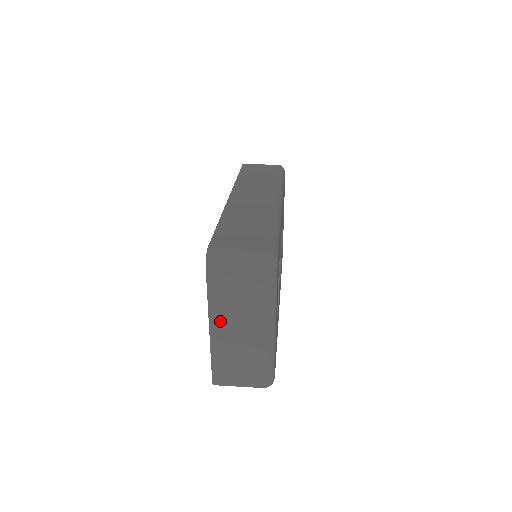
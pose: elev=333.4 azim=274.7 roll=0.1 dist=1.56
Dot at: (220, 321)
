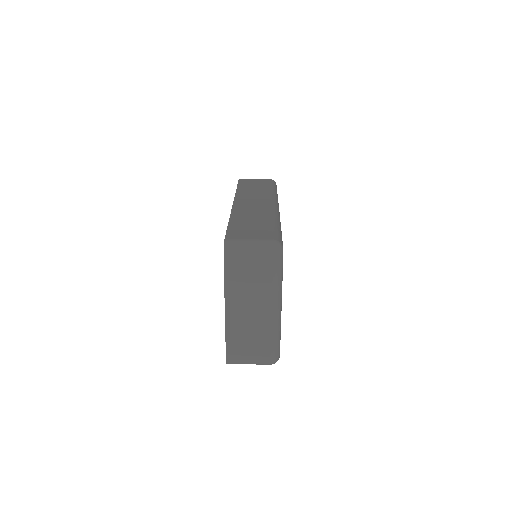
Dot at: (234, 303)
